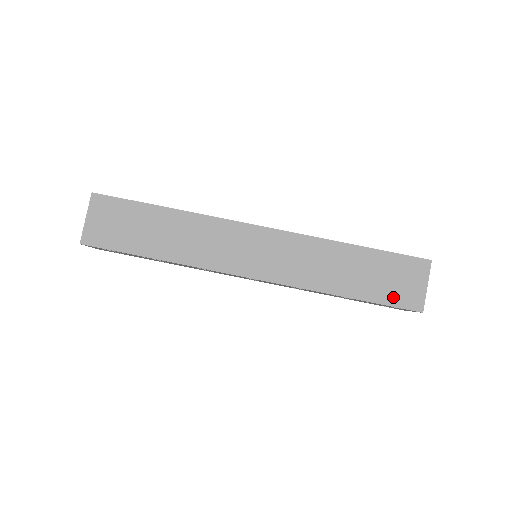
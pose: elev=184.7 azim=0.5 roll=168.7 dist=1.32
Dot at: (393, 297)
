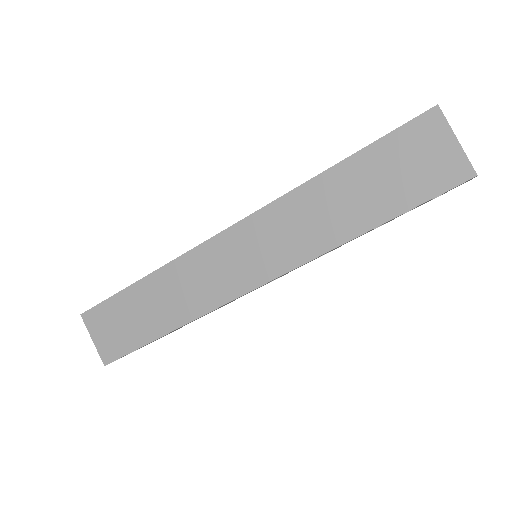
Dot at: (423, 188)
